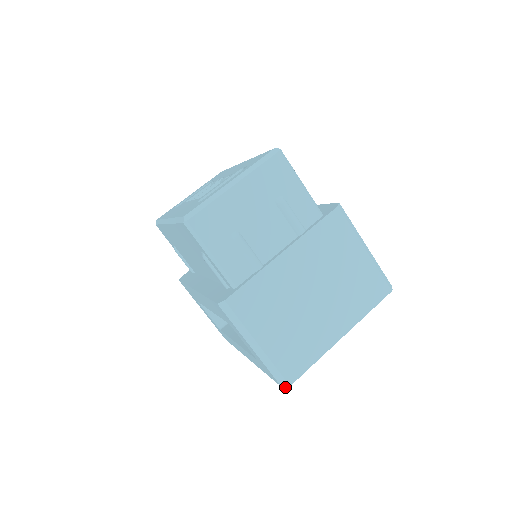
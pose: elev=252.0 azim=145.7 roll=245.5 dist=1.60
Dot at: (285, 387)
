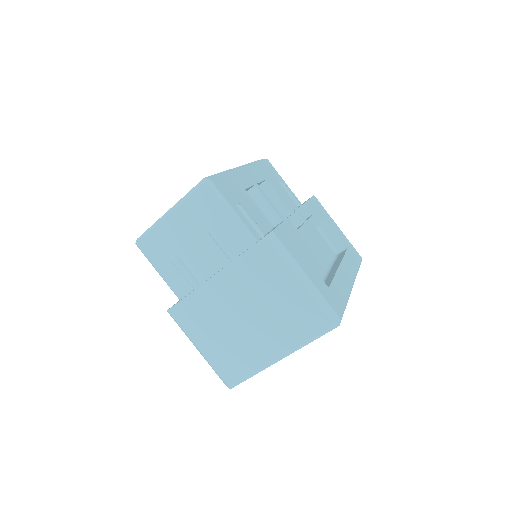
Dot at: (228, 387)
